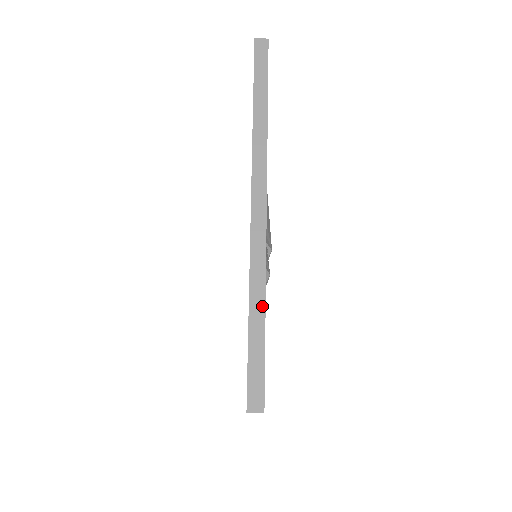
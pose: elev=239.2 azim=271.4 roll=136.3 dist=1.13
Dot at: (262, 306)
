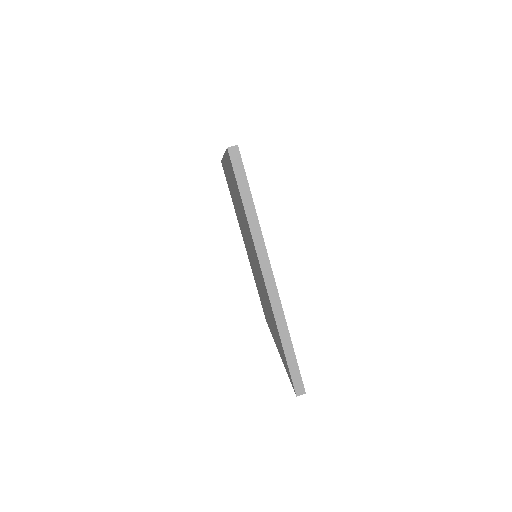
Dot at: occluded
